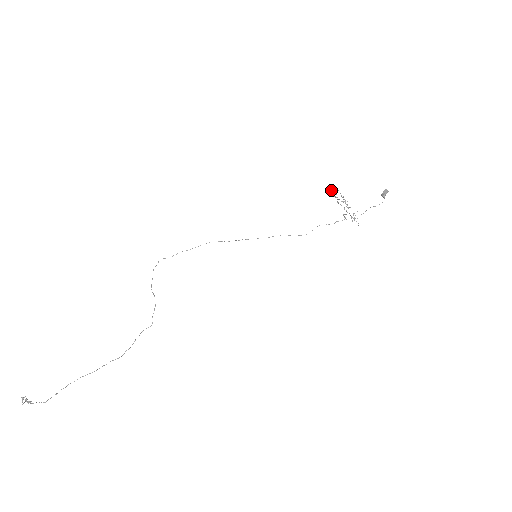
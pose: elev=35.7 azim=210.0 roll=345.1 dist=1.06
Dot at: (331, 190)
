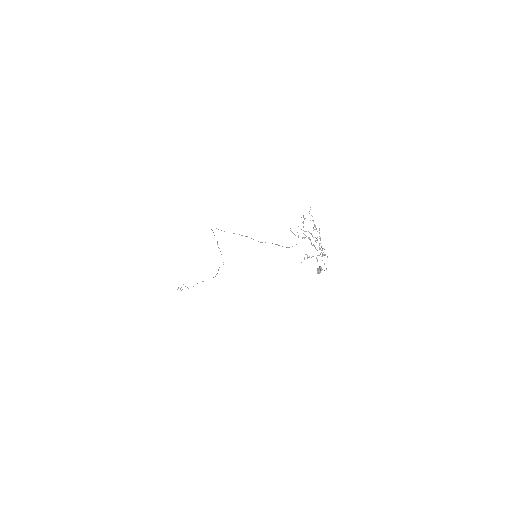
Dot at: occluded
